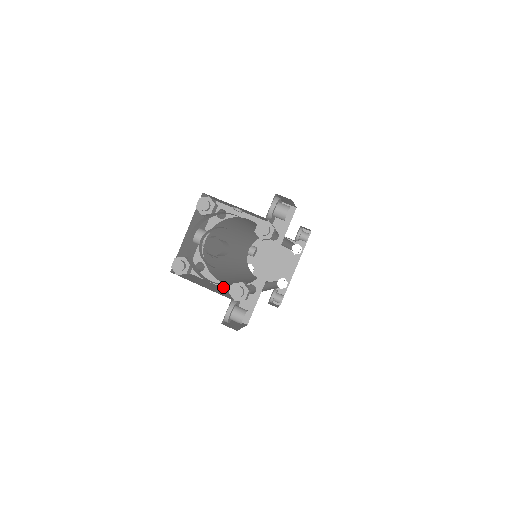
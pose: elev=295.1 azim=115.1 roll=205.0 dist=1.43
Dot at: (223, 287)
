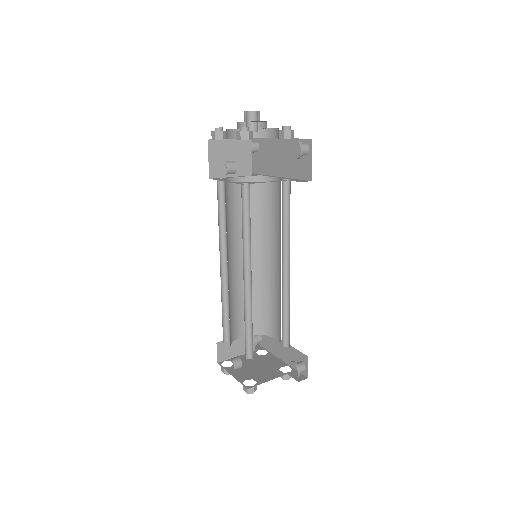
Dot at: occluded
